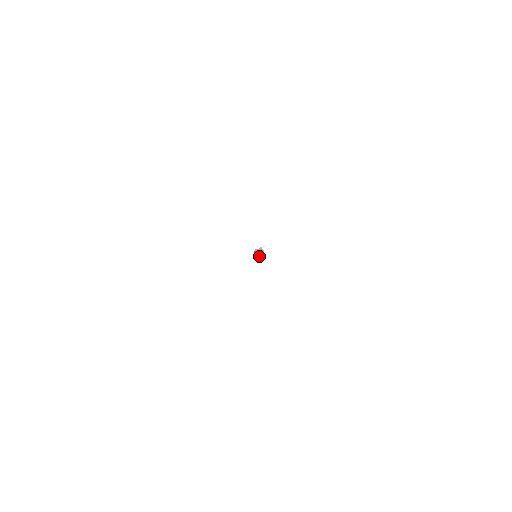
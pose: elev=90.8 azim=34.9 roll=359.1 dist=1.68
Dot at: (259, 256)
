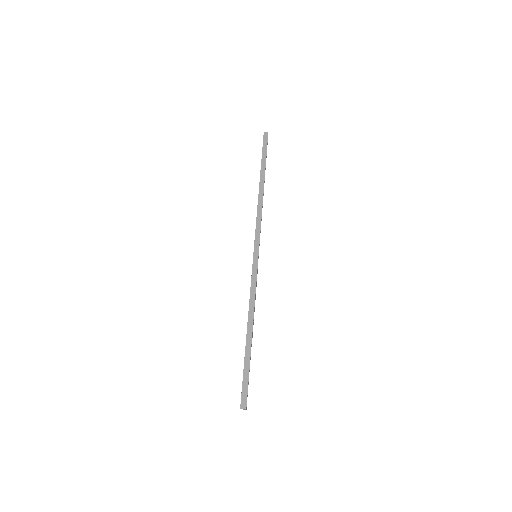
Dot at: (255, 295)
